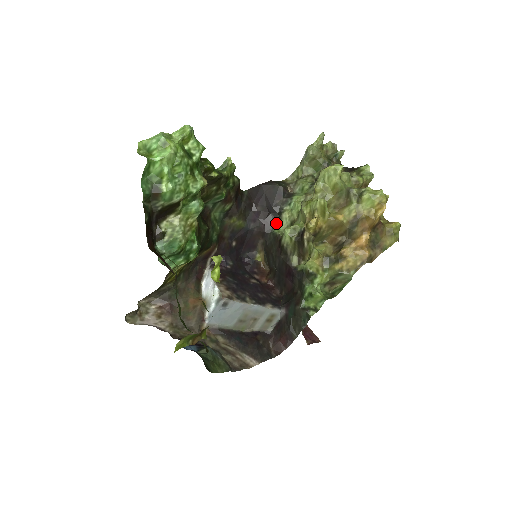
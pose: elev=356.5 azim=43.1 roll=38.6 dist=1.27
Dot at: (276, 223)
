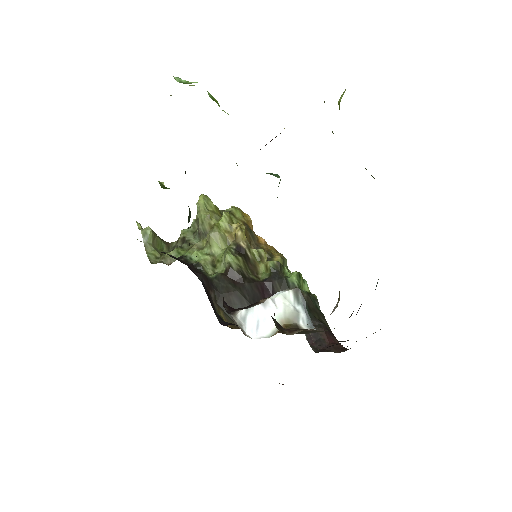
Dot at: (204, 273)
